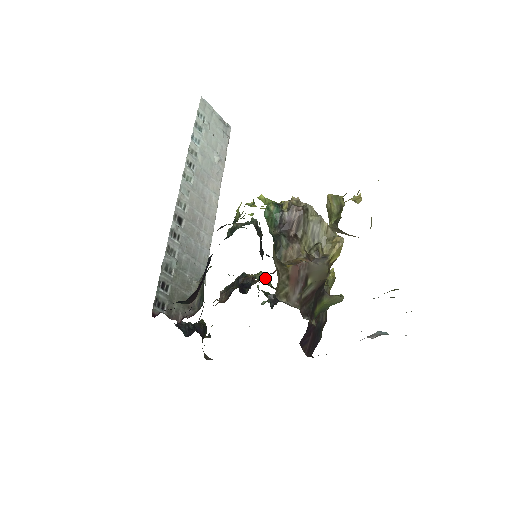
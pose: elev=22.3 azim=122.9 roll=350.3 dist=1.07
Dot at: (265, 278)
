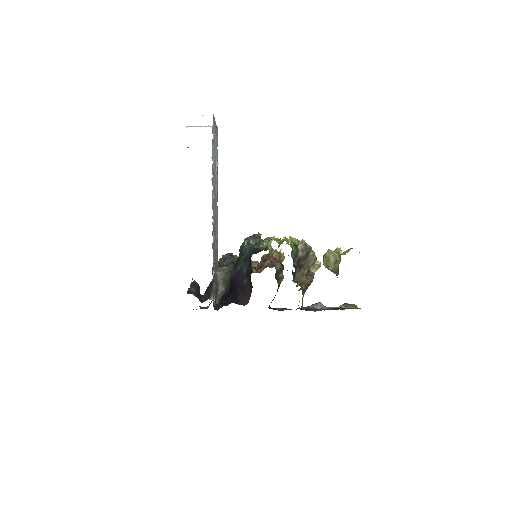
Dot at: (251, 263)
